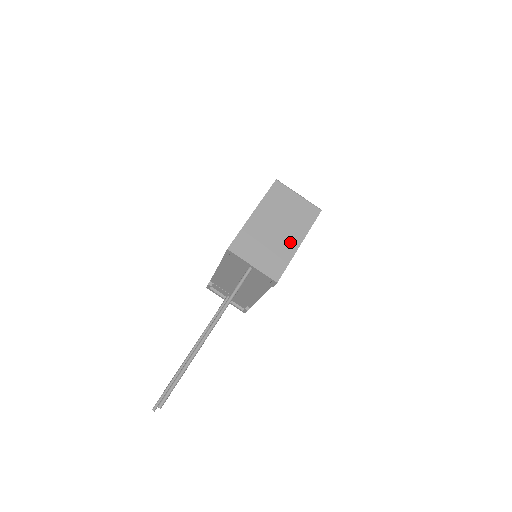
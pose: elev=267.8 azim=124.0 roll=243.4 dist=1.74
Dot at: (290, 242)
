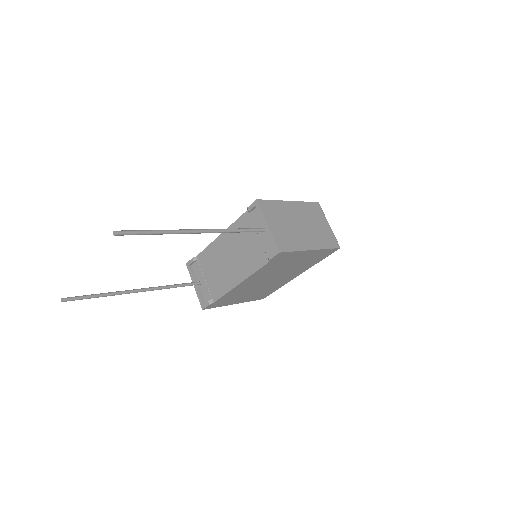
Dot at: (306, 241)
